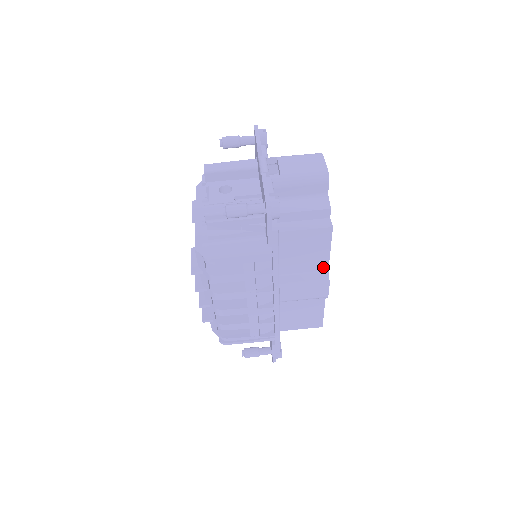
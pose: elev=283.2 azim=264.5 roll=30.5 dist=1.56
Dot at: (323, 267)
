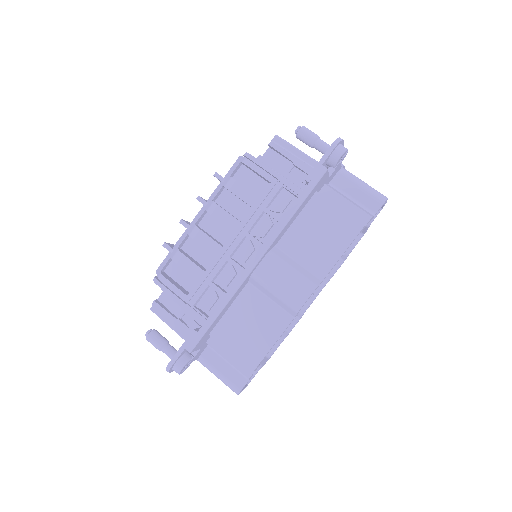
Dot at: (321, 272)
